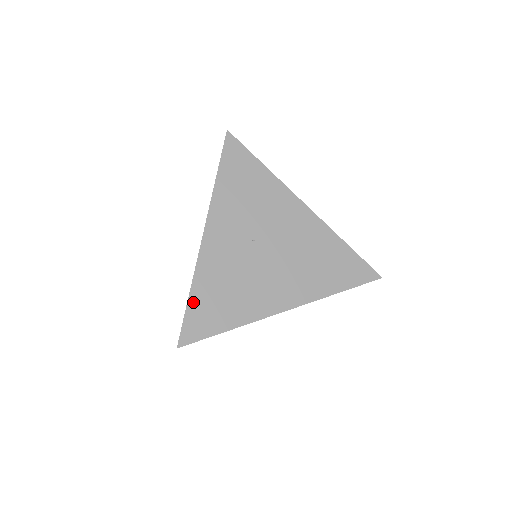
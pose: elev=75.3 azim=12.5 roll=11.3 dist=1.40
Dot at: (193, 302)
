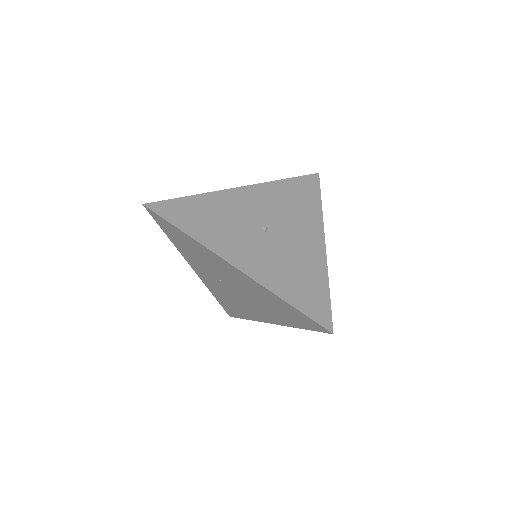
Dot at: (219, 301)
